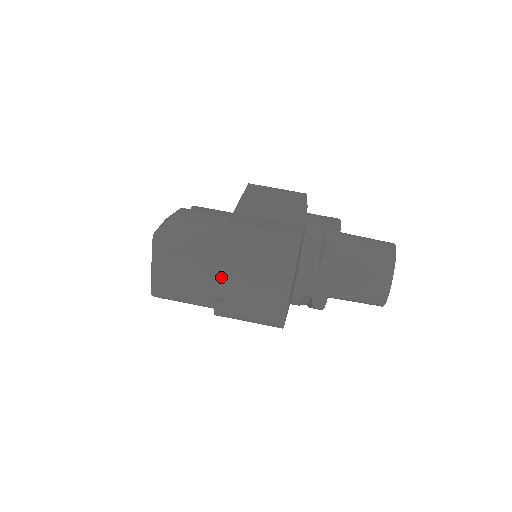
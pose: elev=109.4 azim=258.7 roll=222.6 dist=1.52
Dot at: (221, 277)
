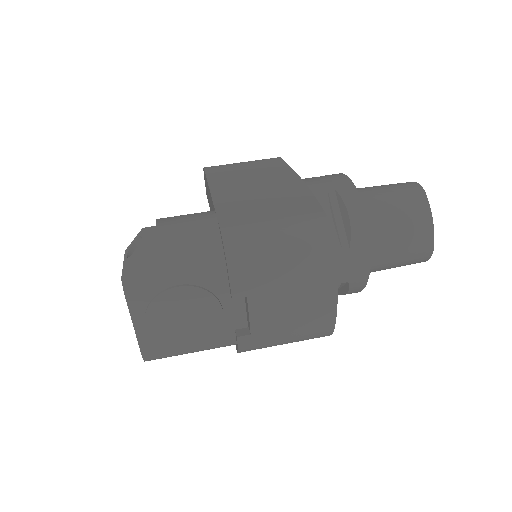
Dot at: (236, 302)
